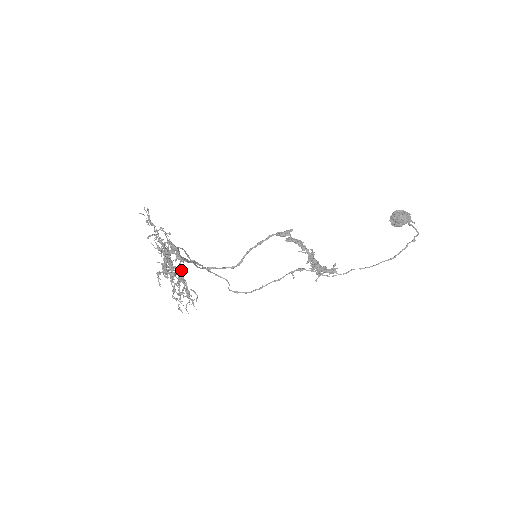
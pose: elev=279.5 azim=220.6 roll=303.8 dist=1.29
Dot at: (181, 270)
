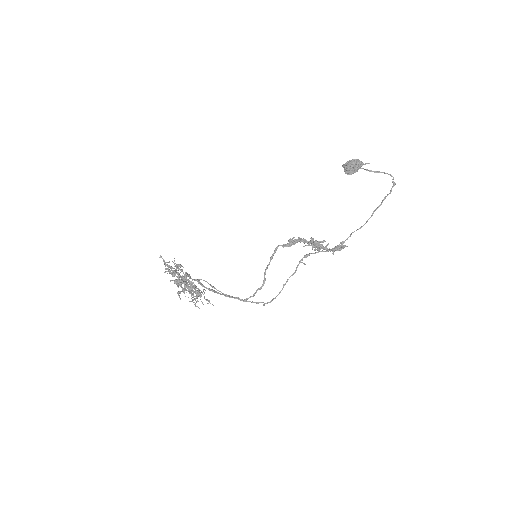
Dot at: occluded
